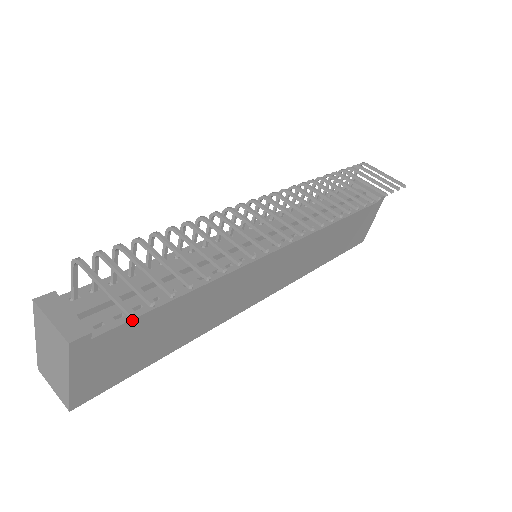
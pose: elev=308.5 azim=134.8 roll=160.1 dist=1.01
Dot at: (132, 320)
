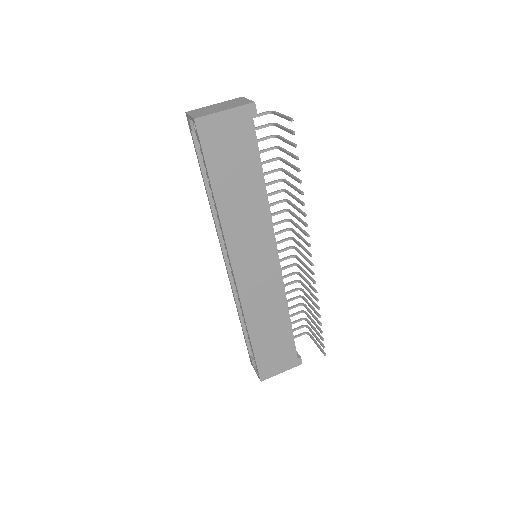
Dot at: (257, 143)
